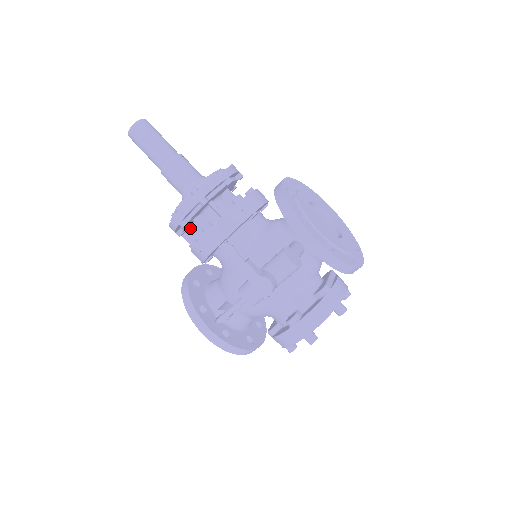
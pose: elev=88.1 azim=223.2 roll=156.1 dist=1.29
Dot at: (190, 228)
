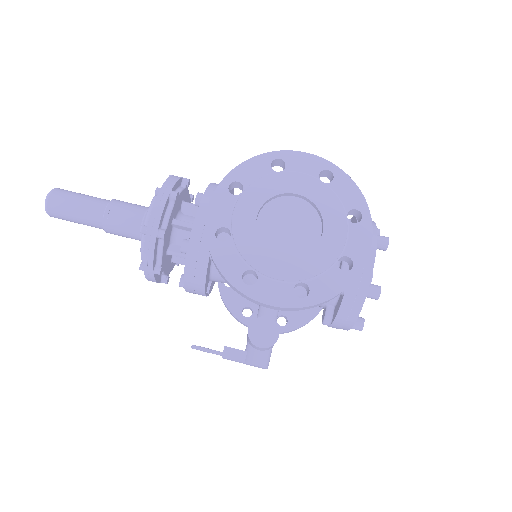
Dot at: occluded
